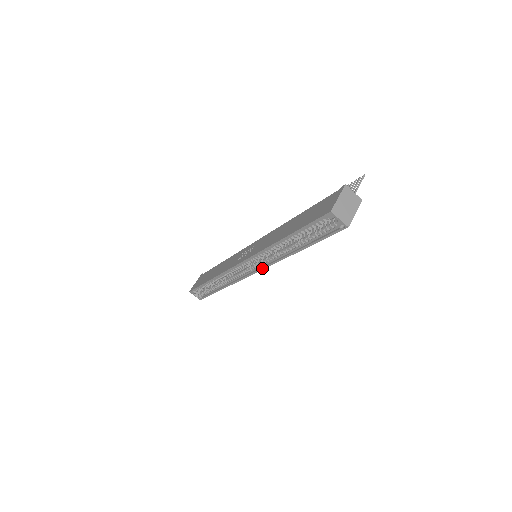
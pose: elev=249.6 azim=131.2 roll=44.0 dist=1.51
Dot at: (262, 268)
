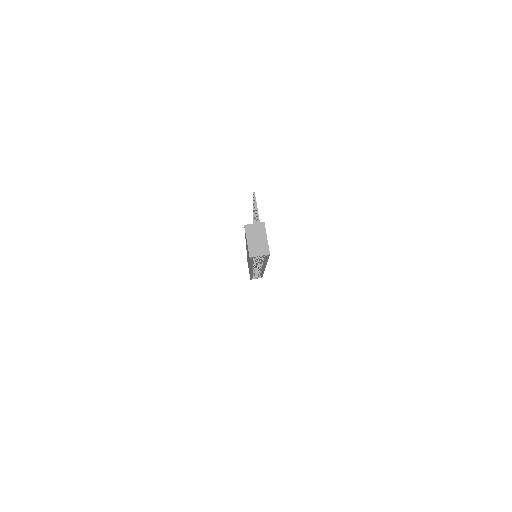
Dot at: occluded
